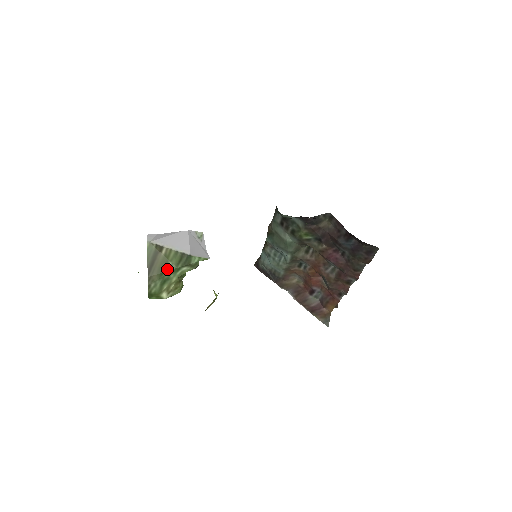
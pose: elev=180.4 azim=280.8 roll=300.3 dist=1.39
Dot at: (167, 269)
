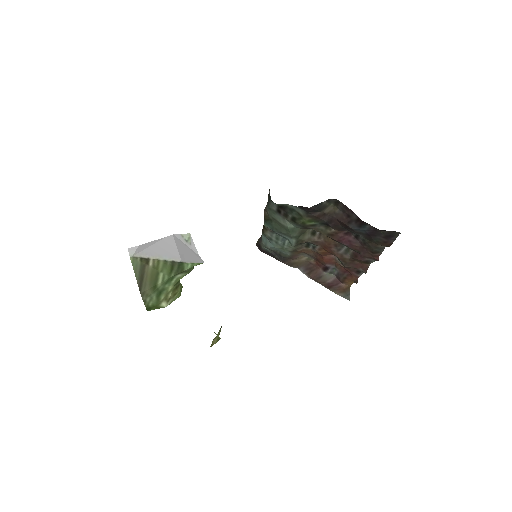
Dot at: (159, 281)
